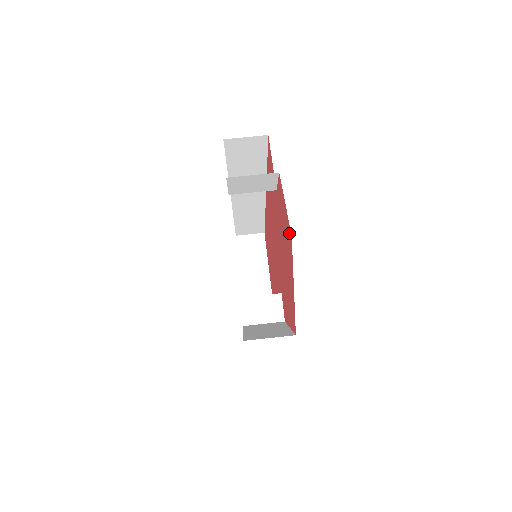
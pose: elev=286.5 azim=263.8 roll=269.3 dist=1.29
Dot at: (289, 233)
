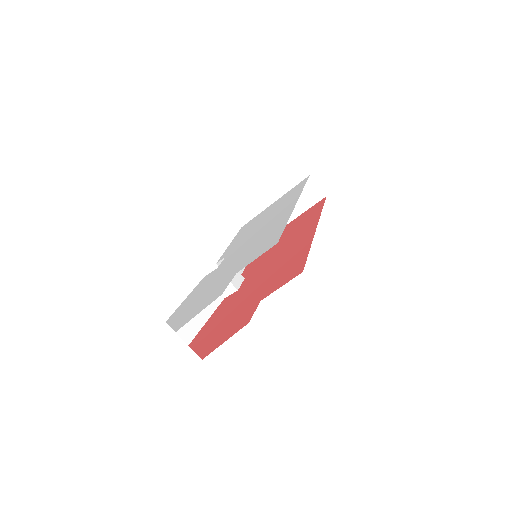
Dot at: (210, 351)
